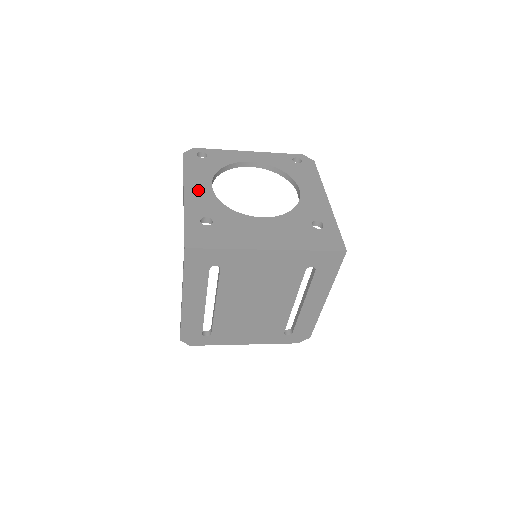
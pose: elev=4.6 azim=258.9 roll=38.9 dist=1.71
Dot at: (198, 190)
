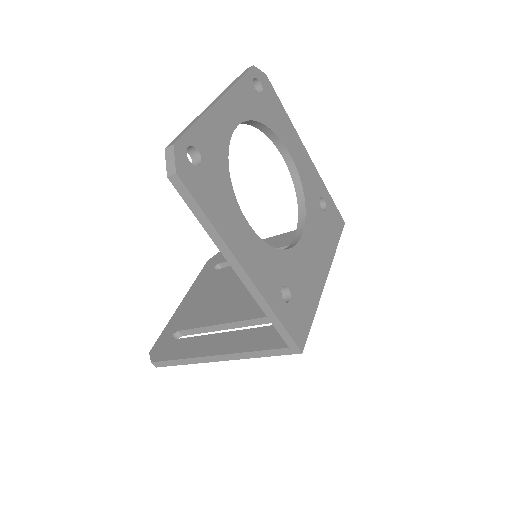
Dot at: (248, 248)
